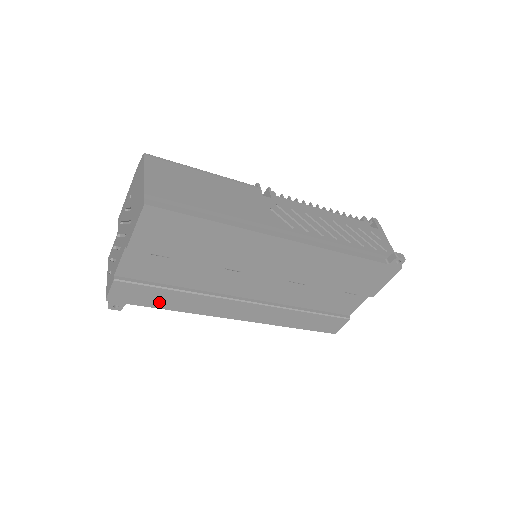
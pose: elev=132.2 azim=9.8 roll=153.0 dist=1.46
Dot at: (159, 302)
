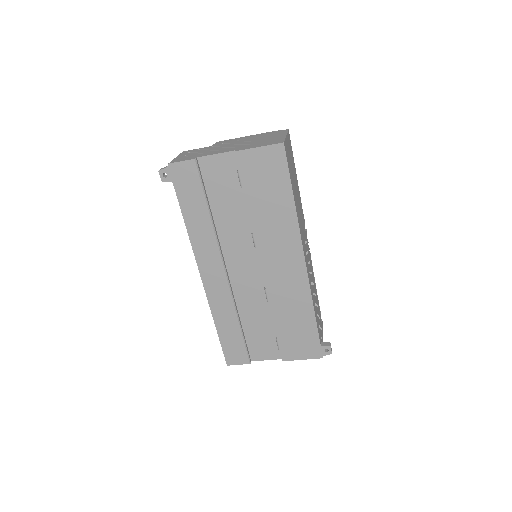
Dot at: (188, 206)
